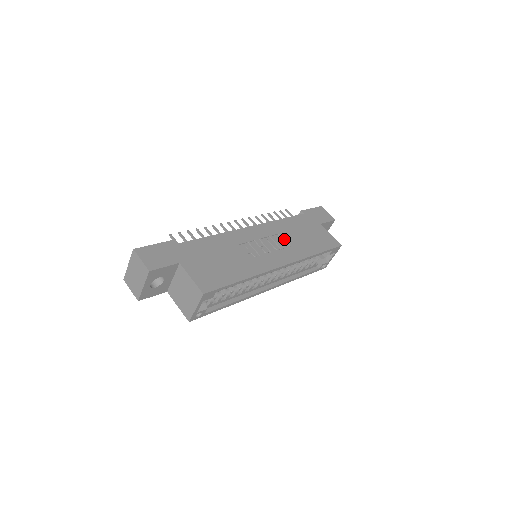
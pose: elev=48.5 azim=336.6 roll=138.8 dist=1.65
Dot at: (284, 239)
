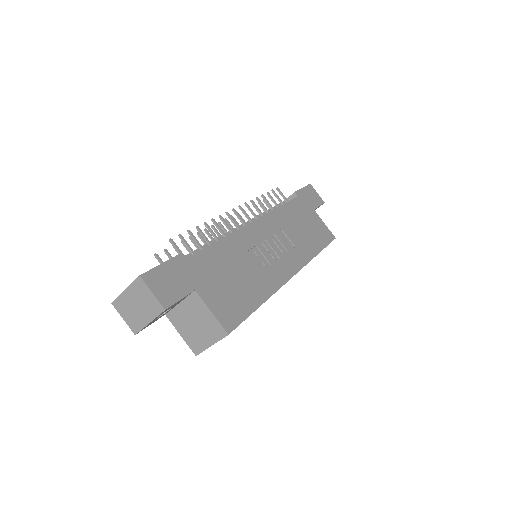
Dot at: (287, 236)
